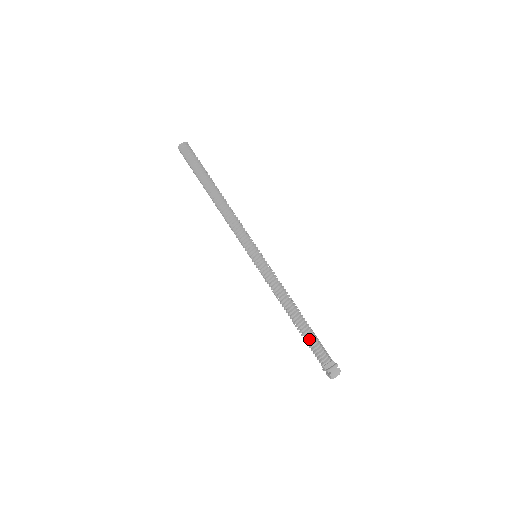
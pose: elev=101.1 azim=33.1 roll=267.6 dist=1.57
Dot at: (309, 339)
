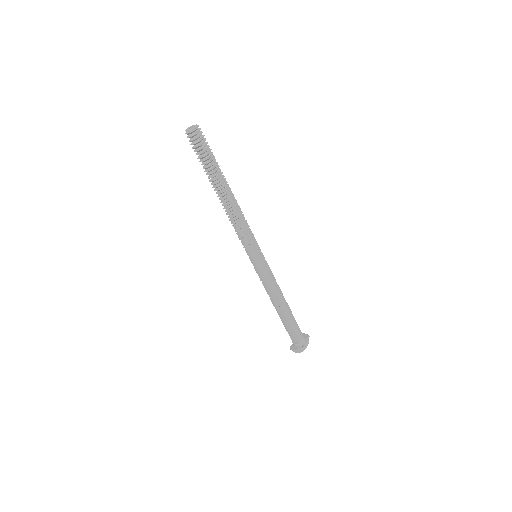
Dot at: (285, 325)
